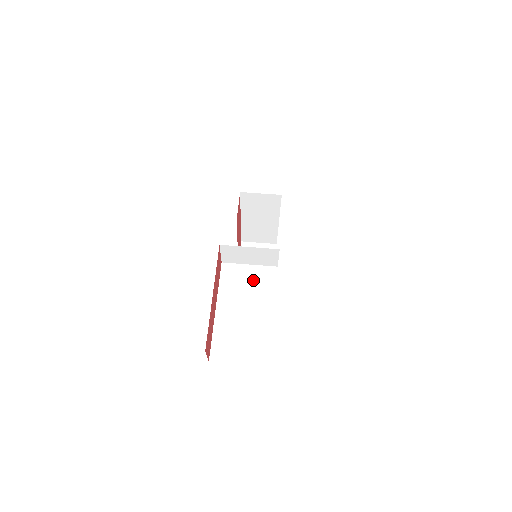
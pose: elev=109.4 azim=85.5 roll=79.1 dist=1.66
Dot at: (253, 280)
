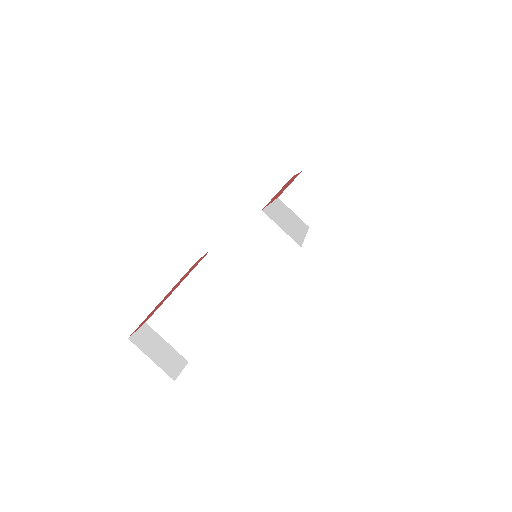
Dot at: (226, 288)
